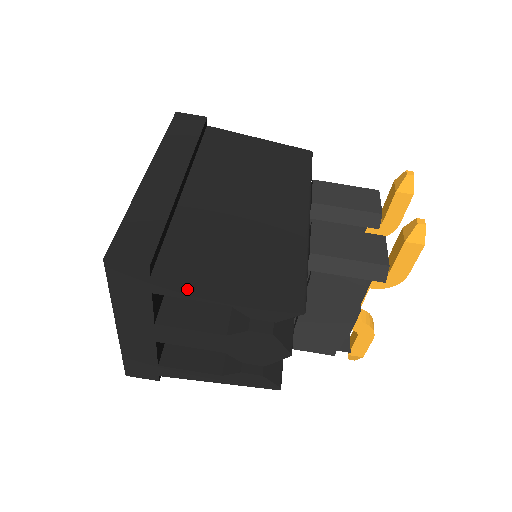
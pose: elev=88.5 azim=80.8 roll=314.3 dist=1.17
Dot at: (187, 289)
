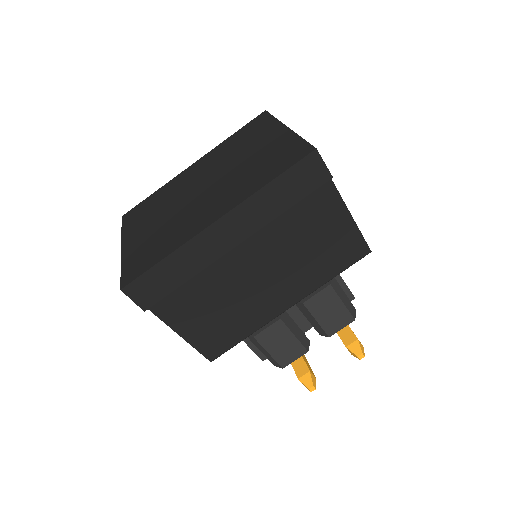
Dot at: (161, 317)
